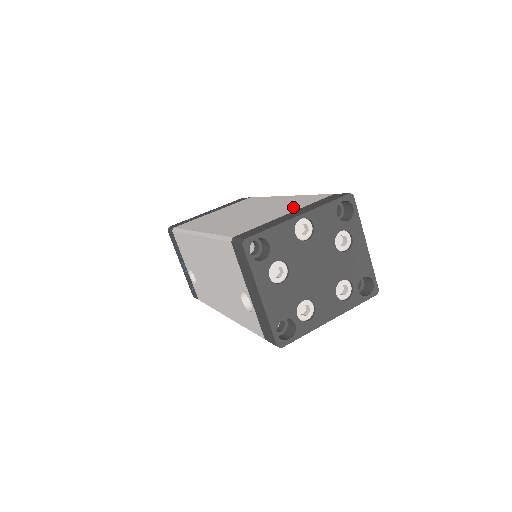
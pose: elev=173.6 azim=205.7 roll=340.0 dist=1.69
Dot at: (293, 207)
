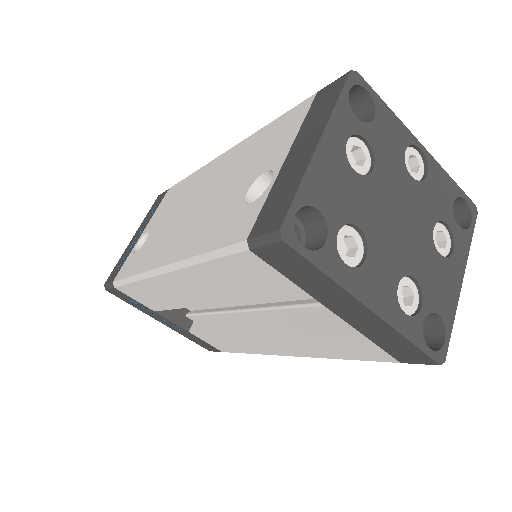
Dot at: occluded
